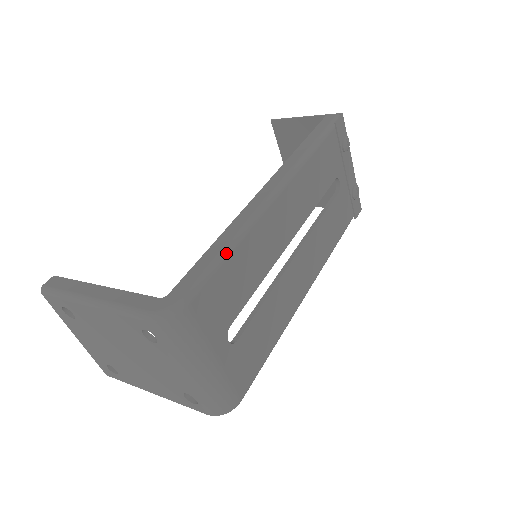
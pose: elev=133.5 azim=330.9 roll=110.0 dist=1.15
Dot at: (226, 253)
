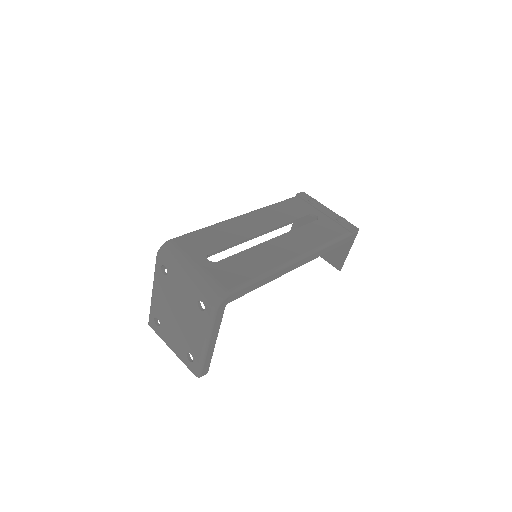
Dot at: (201, 229)
